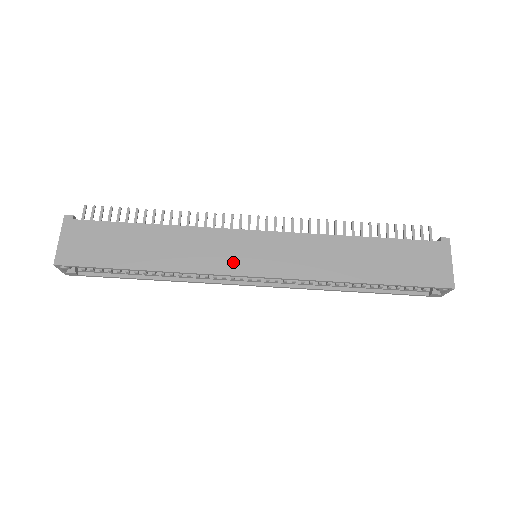
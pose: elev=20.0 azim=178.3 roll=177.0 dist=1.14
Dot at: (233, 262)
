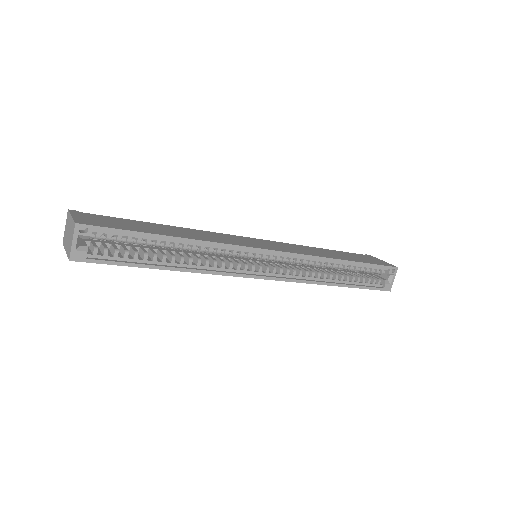
Dot at: (247, 244)
